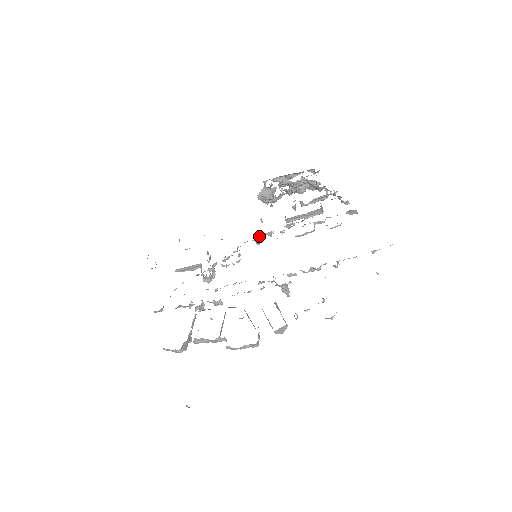
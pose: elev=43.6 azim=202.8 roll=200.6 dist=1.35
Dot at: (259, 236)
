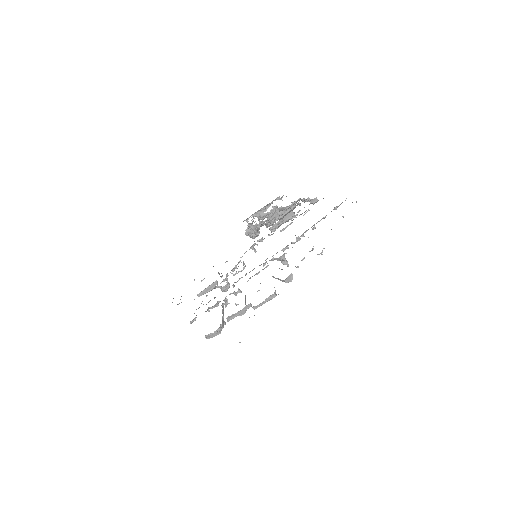
Dot at: (254, 244)
